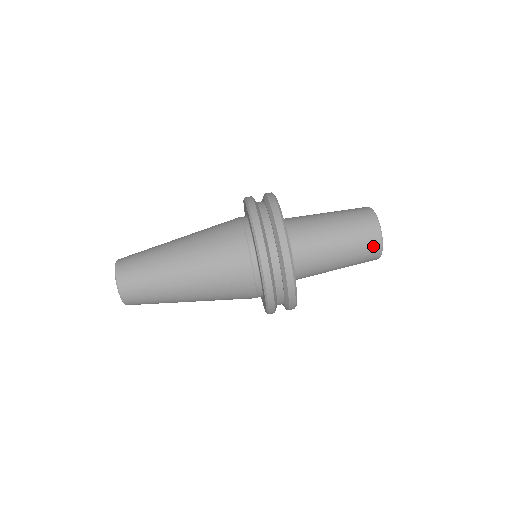
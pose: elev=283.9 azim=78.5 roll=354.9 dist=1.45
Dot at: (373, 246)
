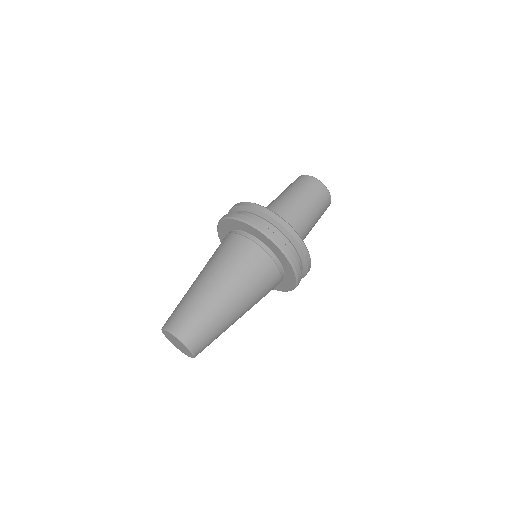
Dot at: (327, 202)
